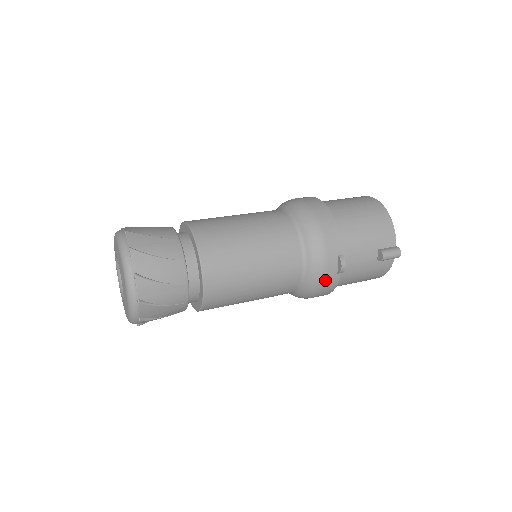
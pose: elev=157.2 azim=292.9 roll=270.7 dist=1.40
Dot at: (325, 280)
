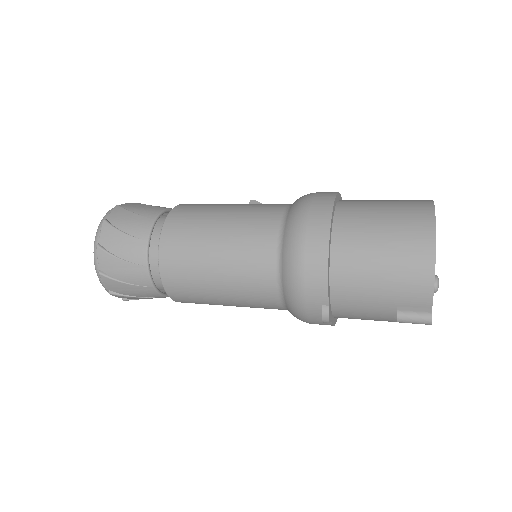
Dot at: (309, 321)
